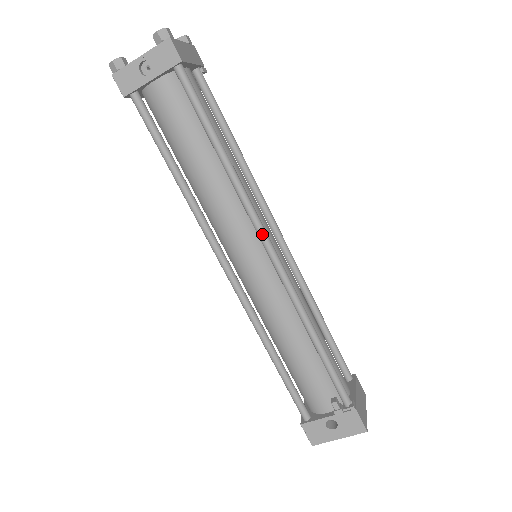
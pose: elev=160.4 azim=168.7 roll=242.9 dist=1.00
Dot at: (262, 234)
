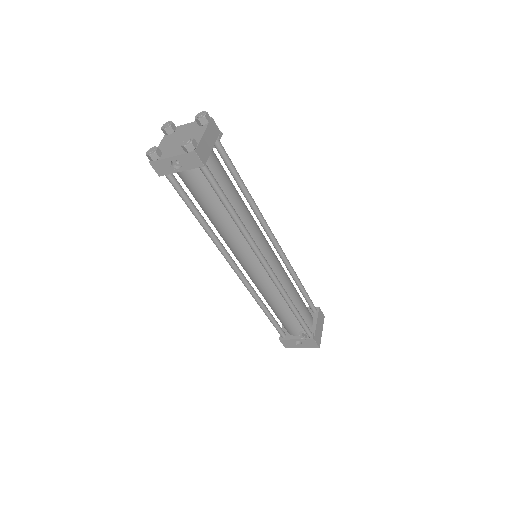
Dot at: (260, 259)
